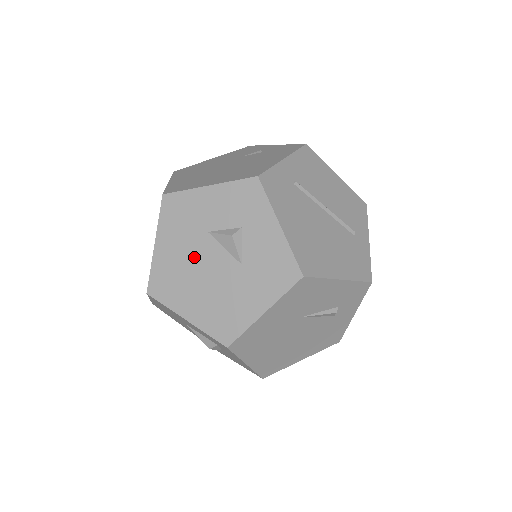
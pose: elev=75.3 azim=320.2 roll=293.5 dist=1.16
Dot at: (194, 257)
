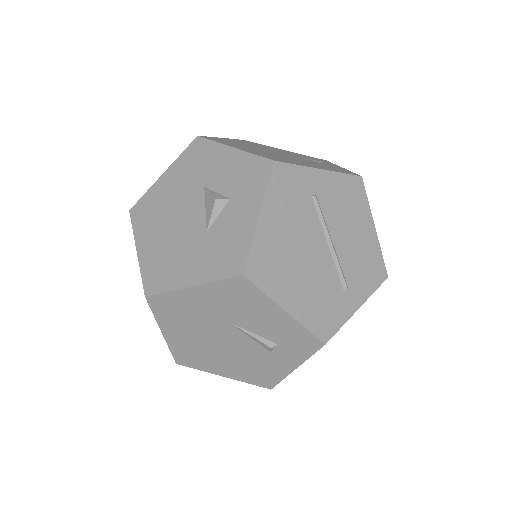
Dot at: (180, 202)
